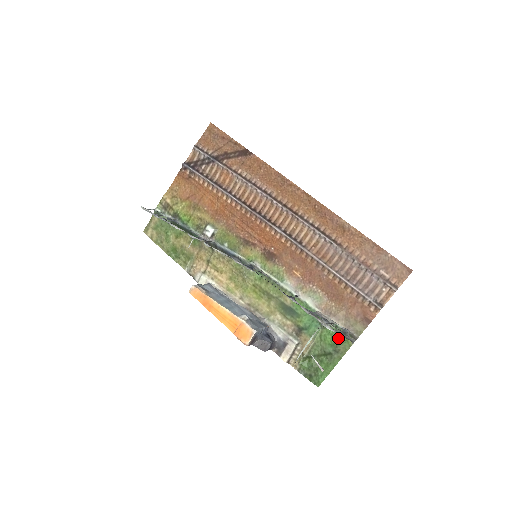
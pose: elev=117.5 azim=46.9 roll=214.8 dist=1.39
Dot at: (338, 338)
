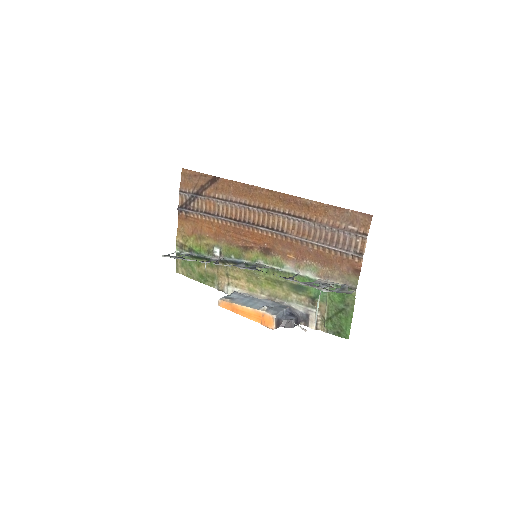
Dot at: (342, 294)
